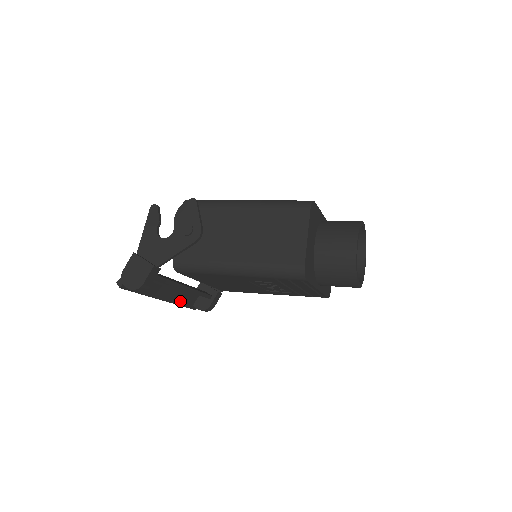
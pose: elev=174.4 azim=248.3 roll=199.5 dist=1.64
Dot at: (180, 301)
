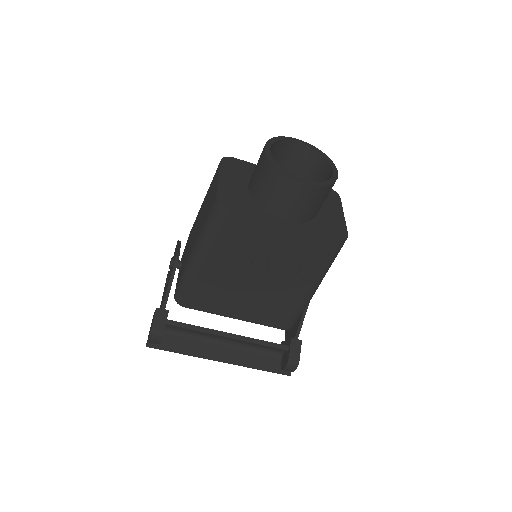
Dot at: (252, 363)
